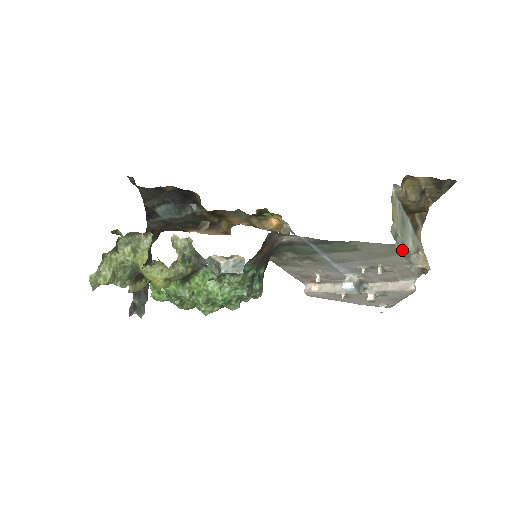
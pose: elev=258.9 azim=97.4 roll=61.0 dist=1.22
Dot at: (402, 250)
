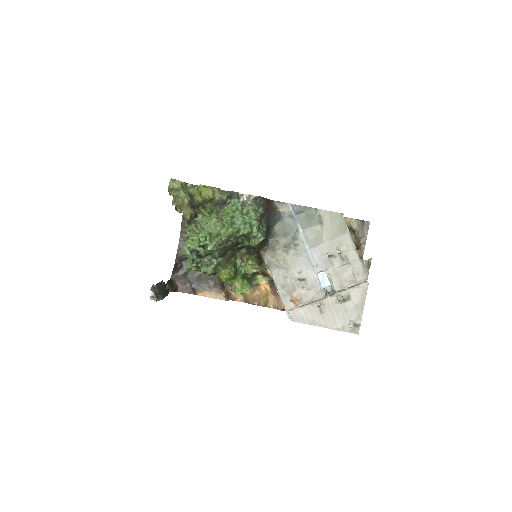
Dot at: occluded
